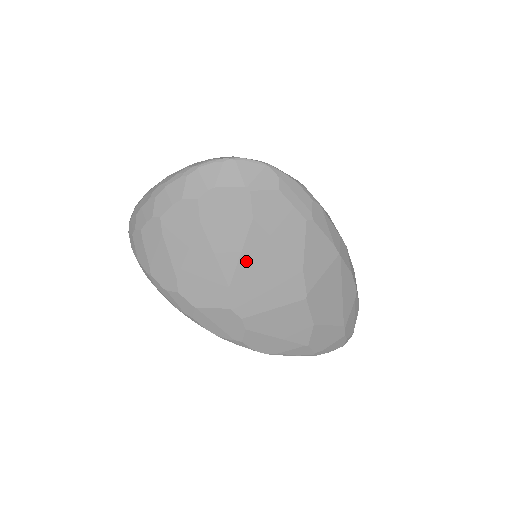
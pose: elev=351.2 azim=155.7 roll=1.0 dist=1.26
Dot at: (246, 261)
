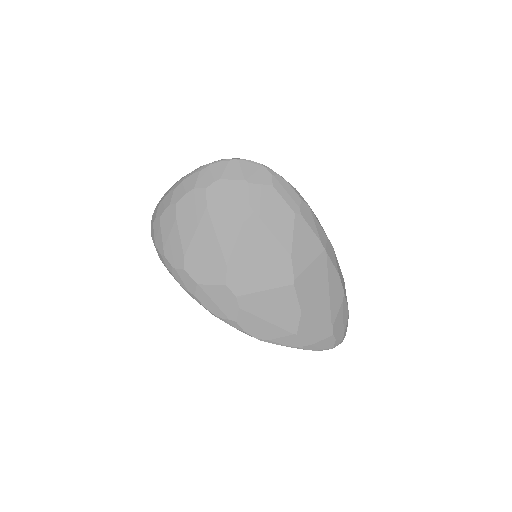
Dot at: (242, 243)
